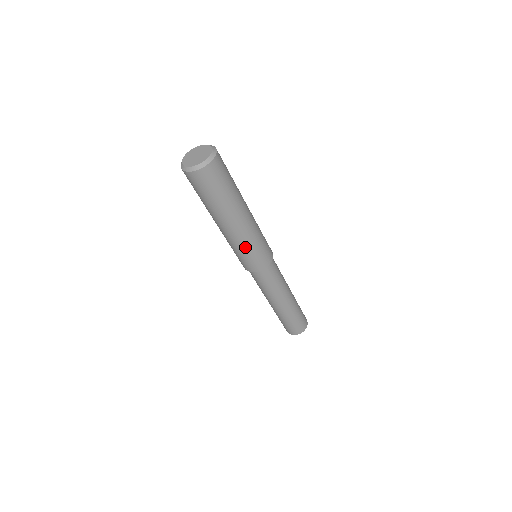
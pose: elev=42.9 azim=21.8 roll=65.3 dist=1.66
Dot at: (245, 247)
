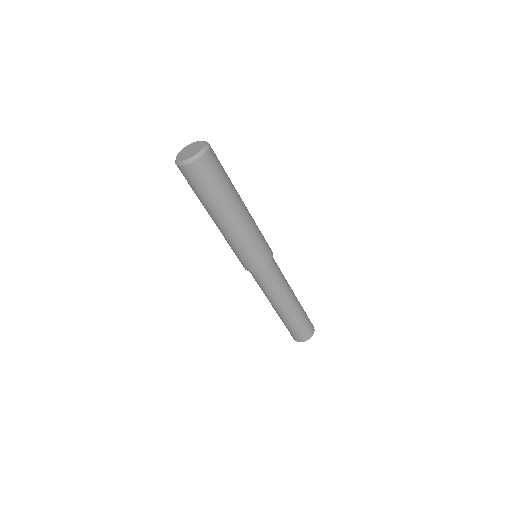
Dot at: (251, 239)
